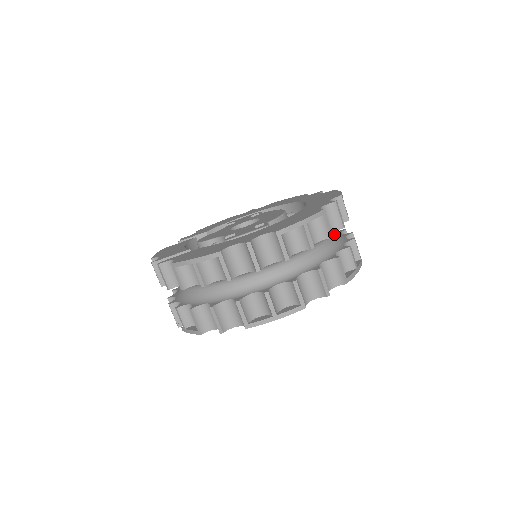
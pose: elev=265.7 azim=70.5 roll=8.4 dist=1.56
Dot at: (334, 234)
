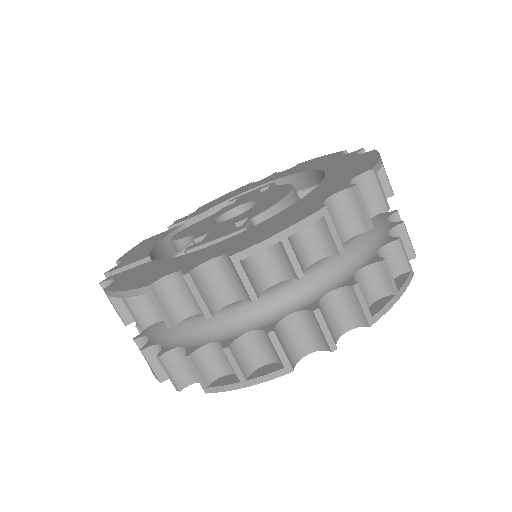
Dot at: (362, 233)
